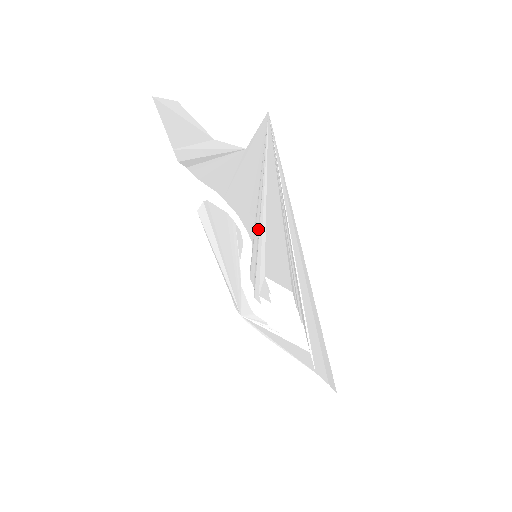
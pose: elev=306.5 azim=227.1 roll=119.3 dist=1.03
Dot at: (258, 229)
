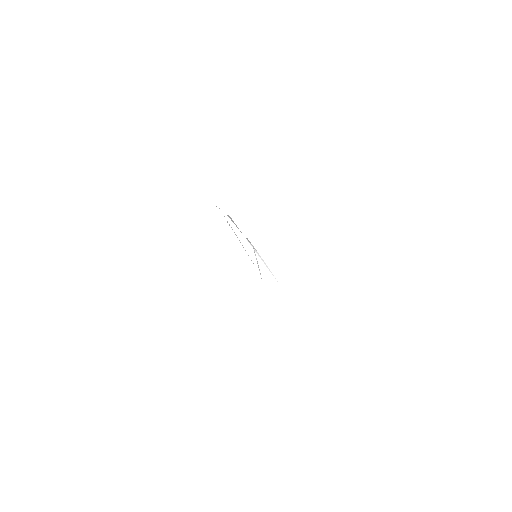
Dot at: occluded
